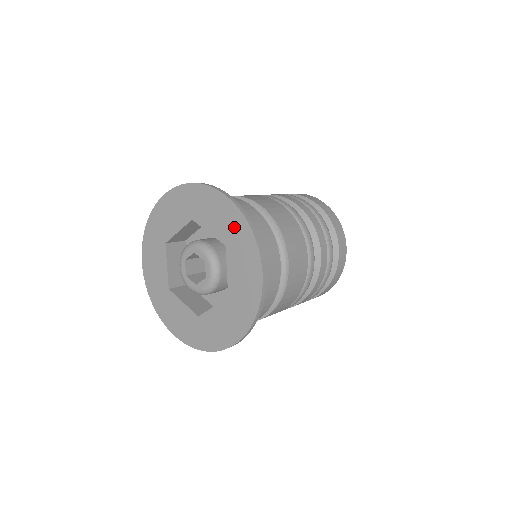
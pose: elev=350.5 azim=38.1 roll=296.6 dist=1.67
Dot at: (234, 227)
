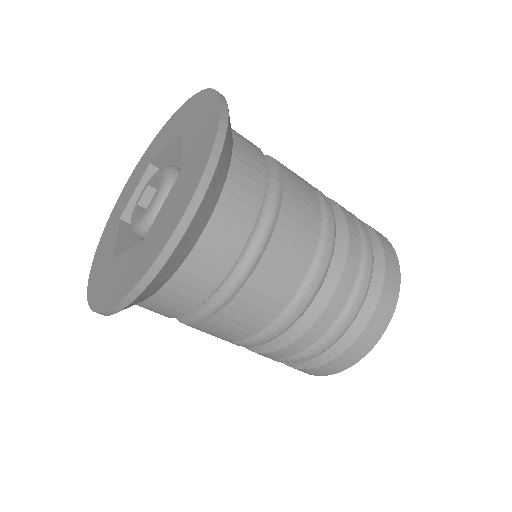
Dot at: (190, 111)
